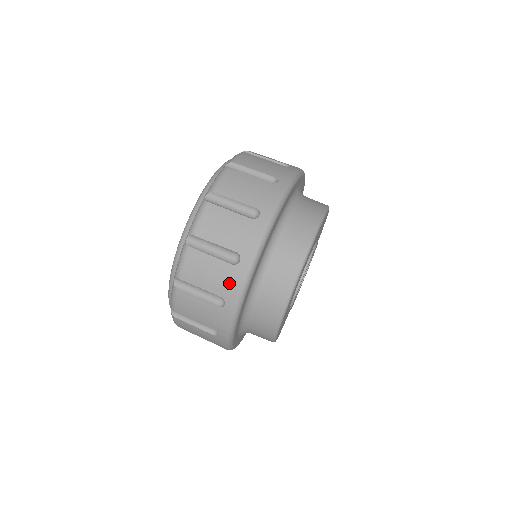
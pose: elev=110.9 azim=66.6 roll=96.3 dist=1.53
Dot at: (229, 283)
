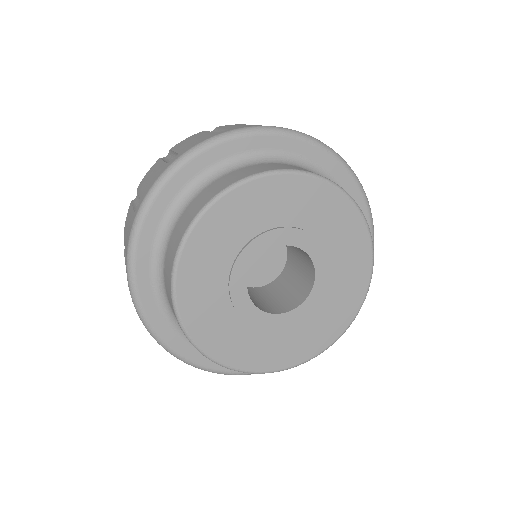
Dot at: (197, 142)
